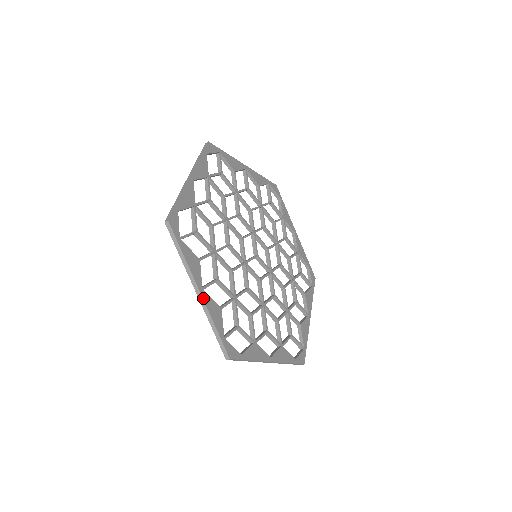
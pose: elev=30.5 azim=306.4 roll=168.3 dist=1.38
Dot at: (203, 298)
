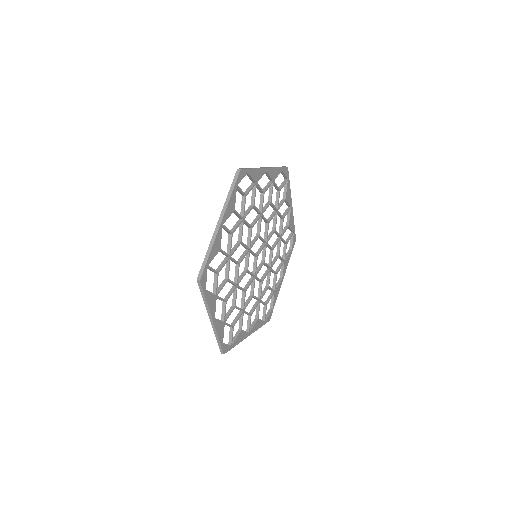
Dot at: occluded
